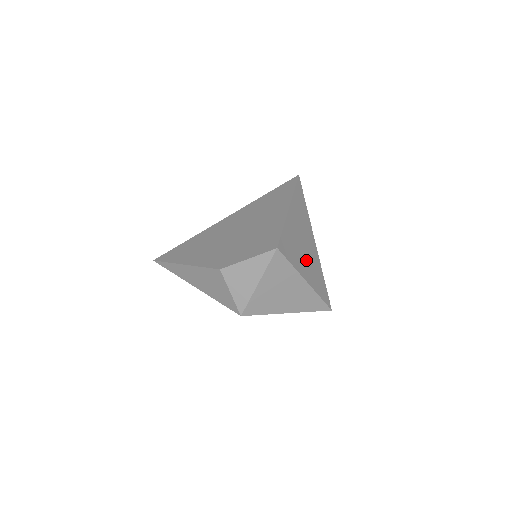
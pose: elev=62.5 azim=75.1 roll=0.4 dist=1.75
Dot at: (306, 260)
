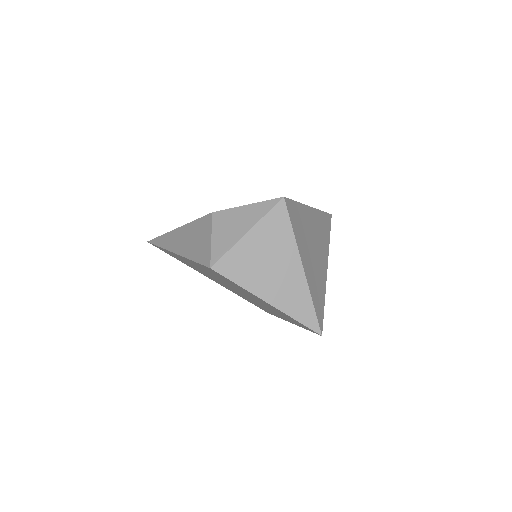
Dot at: (311, 257)
